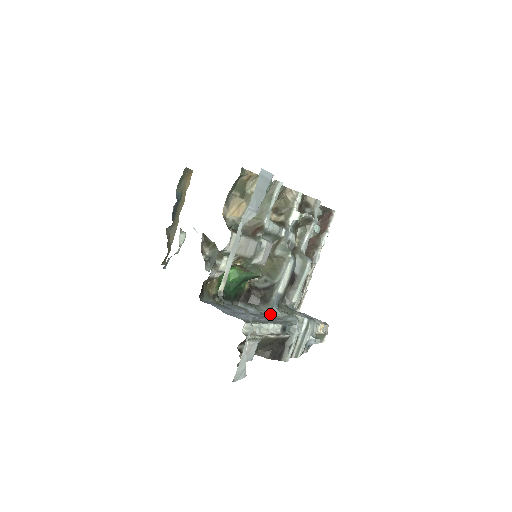
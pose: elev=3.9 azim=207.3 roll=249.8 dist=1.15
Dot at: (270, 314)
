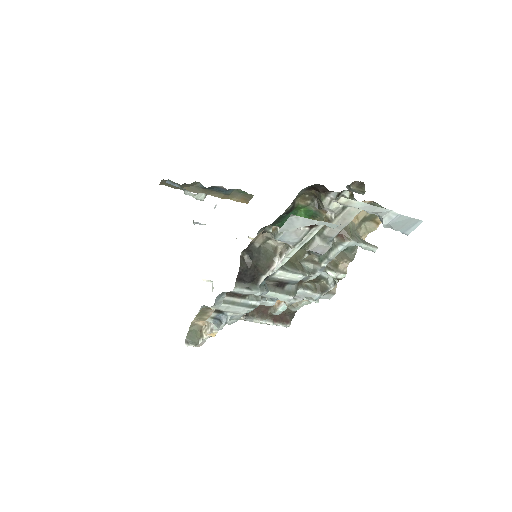
Dot at: occluded
